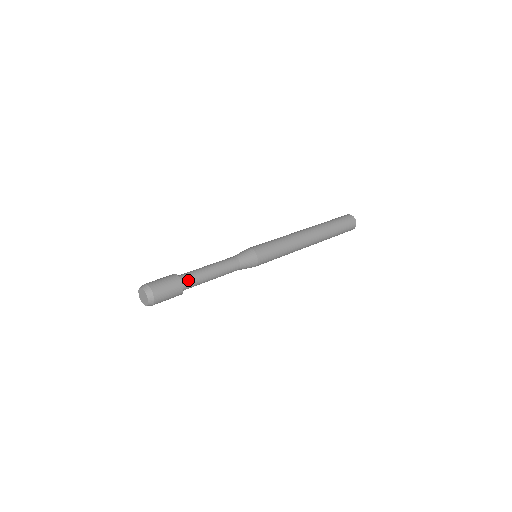
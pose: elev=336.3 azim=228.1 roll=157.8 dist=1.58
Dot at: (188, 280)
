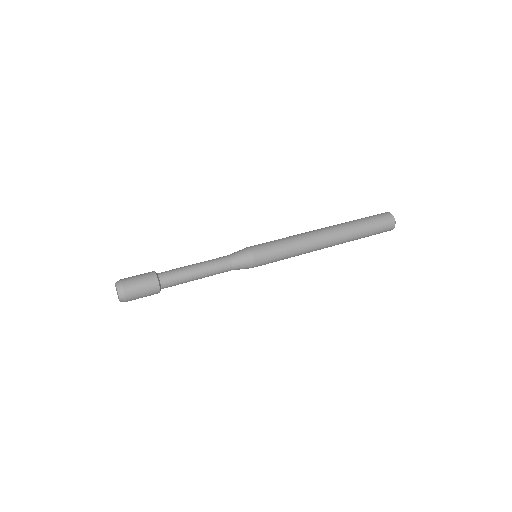
Dot at: (166, 277)
